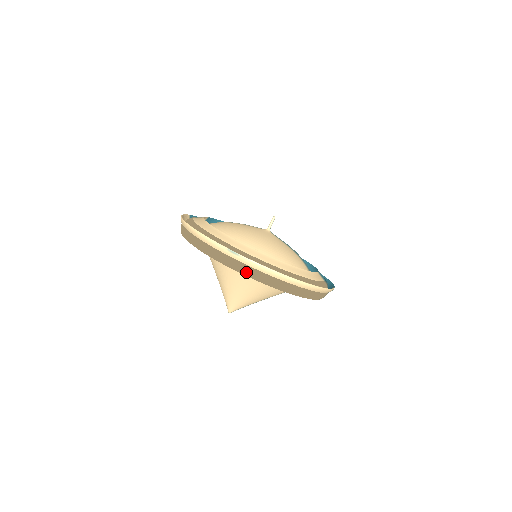
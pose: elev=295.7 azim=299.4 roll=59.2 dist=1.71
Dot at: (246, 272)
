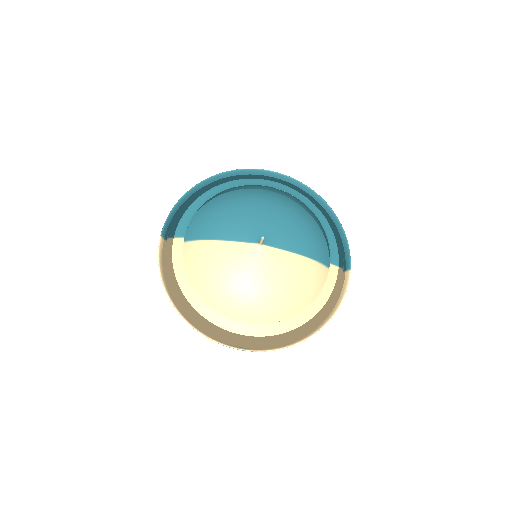
Dot at: occluded
